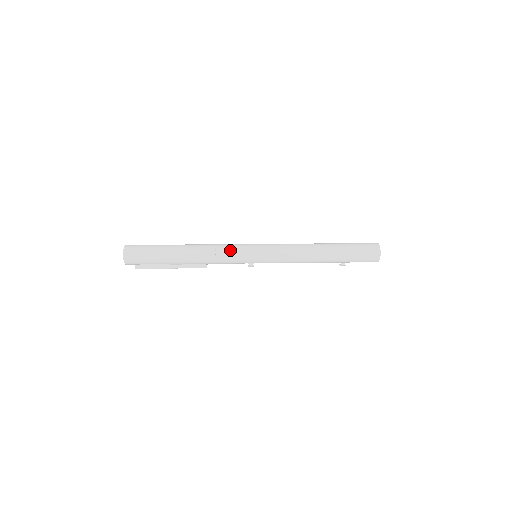
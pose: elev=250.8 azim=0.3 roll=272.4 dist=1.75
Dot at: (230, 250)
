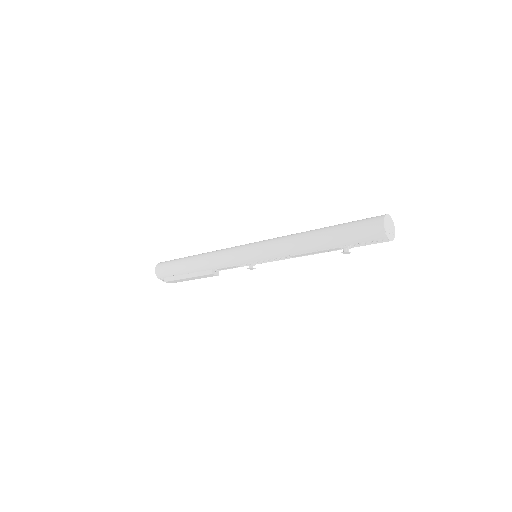
Dot at: (229, 249)
